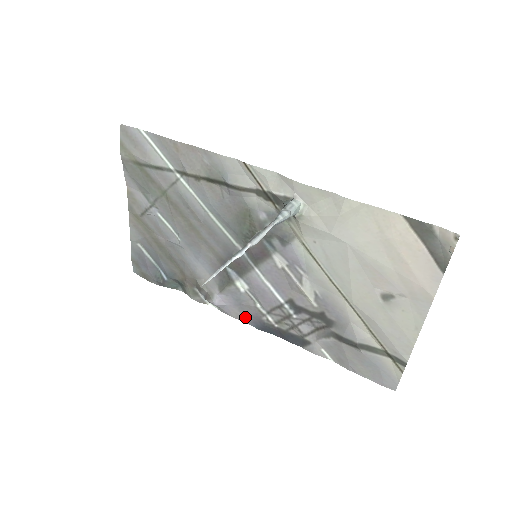
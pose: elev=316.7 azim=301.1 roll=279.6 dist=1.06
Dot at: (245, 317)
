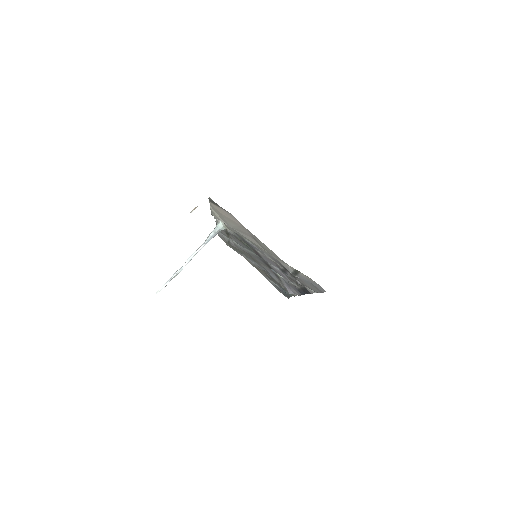
Dot at: (297, 292)
